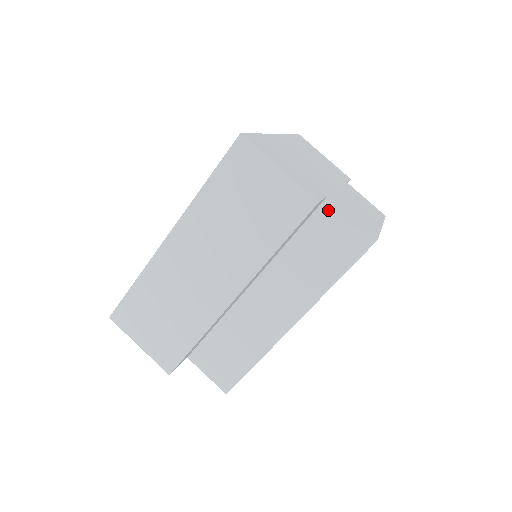
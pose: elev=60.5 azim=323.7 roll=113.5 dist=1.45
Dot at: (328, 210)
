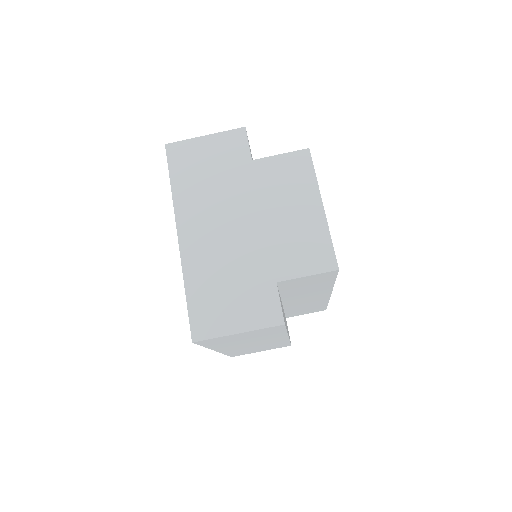
Dot at: (286, 283)
